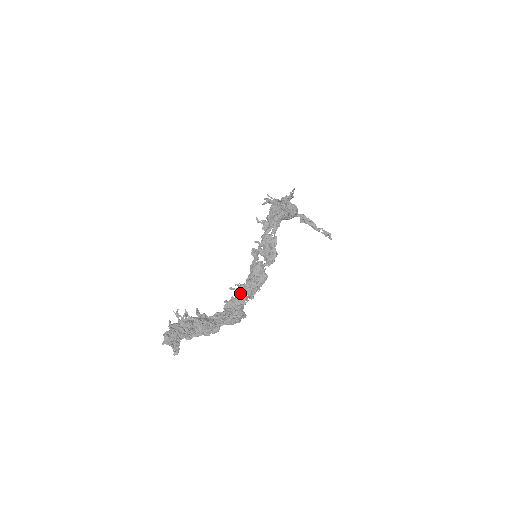
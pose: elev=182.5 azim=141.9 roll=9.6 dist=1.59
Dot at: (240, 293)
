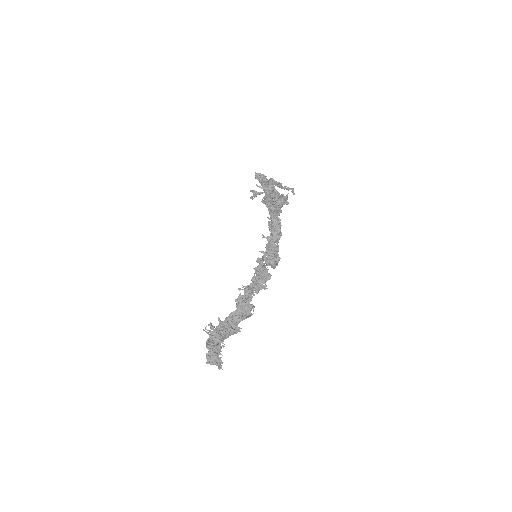
Dot at: (248, 292)
